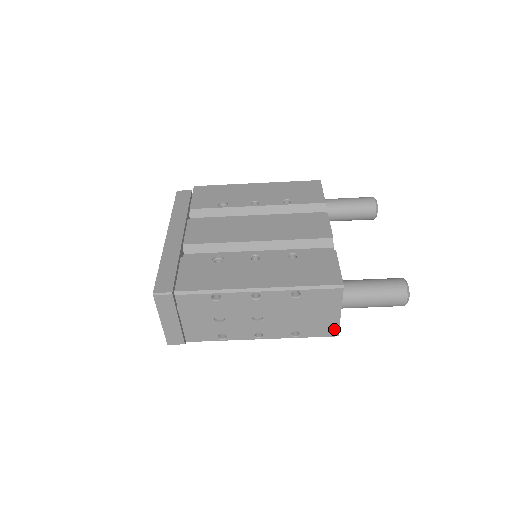
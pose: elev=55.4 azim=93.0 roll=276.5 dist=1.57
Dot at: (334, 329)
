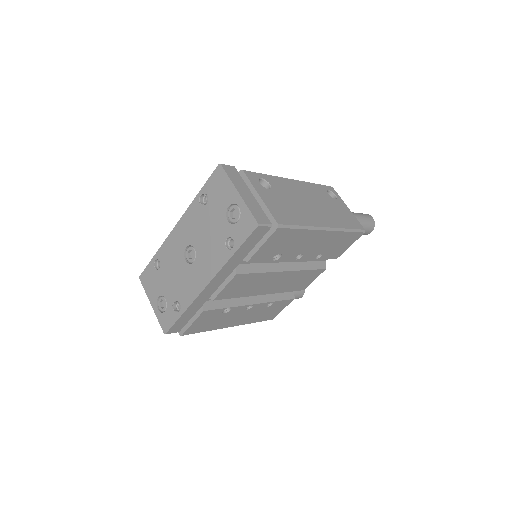
Dot at: occluded
